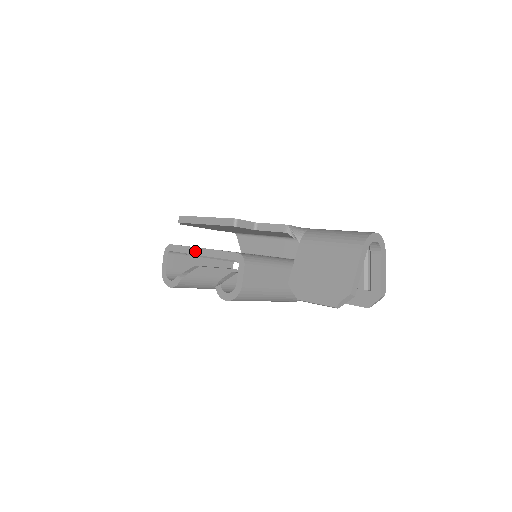
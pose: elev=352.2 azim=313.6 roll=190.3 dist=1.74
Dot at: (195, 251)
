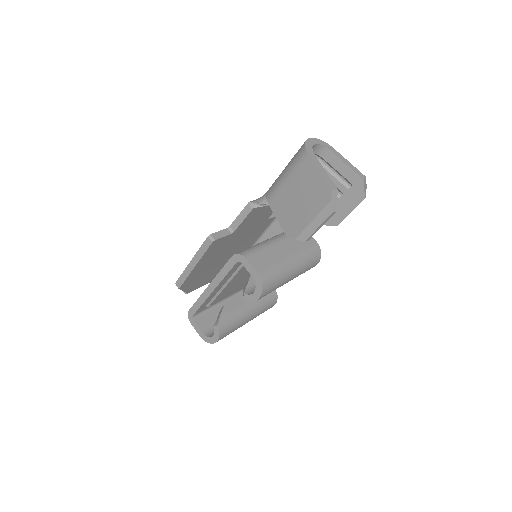
Dot at: (207, 293)
